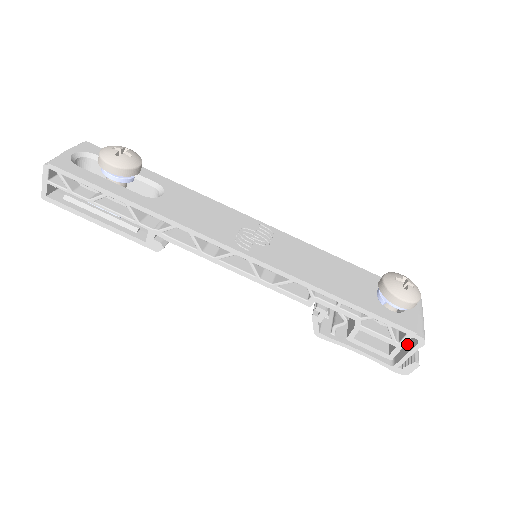
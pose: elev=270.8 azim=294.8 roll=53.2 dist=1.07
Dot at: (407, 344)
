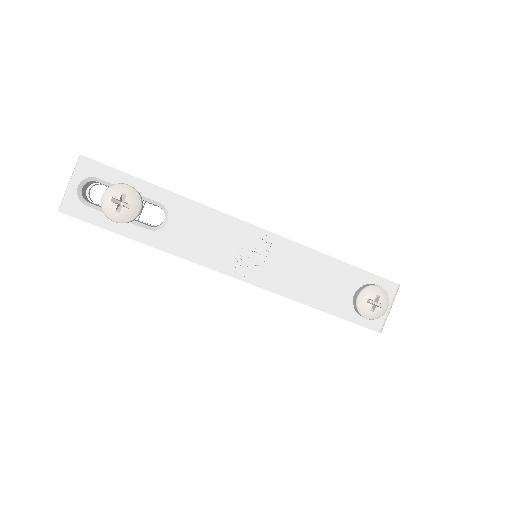
Dot at: occluded
